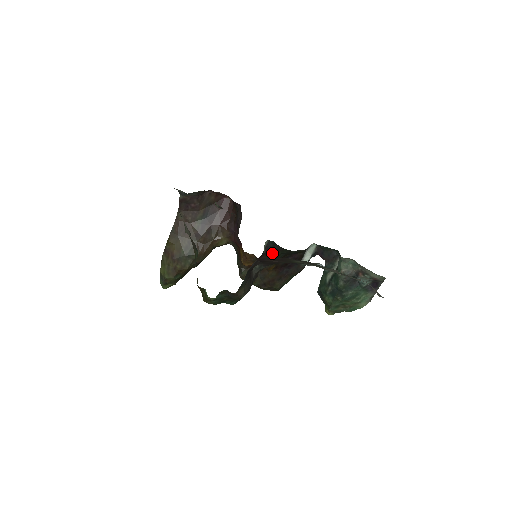
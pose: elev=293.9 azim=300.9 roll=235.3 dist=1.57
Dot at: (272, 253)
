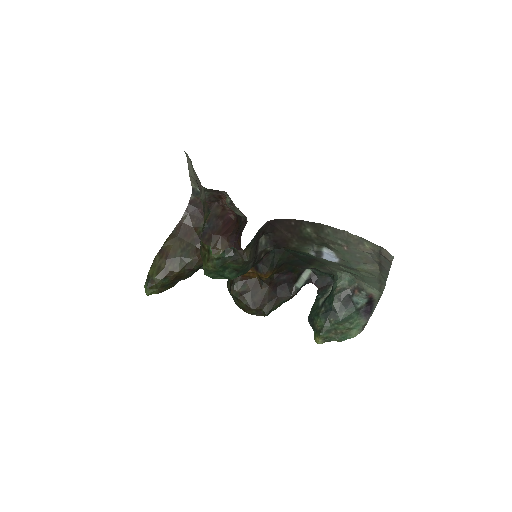
Dot at: (272, 255)
